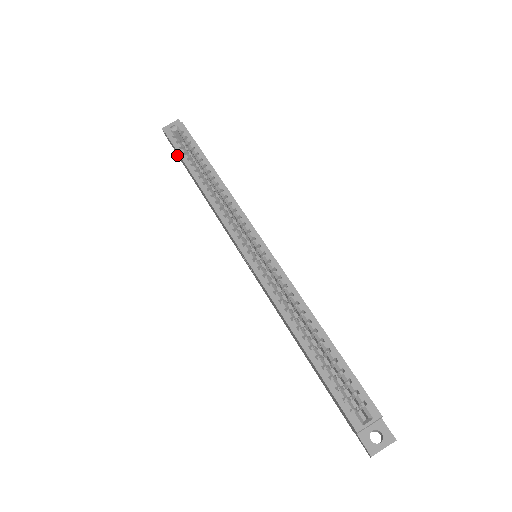
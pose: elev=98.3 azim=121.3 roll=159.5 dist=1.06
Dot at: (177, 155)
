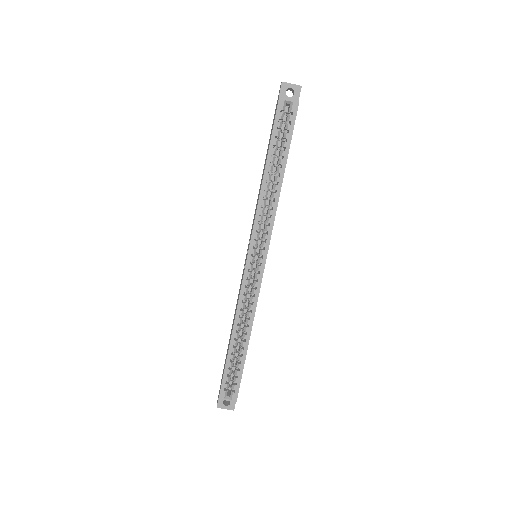
Dot at: occluded
